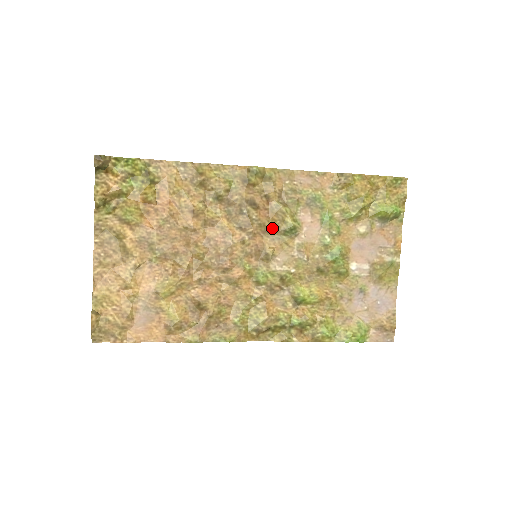
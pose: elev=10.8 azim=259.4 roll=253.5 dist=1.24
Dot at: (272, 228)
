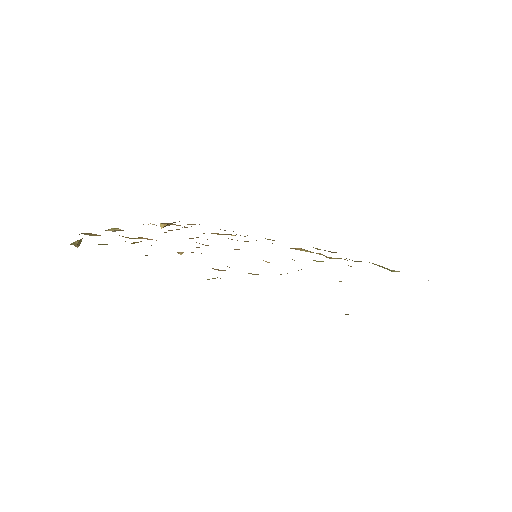
Dot at: occluded
